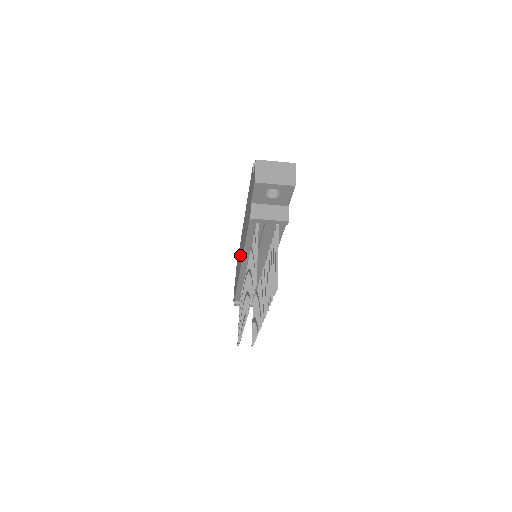
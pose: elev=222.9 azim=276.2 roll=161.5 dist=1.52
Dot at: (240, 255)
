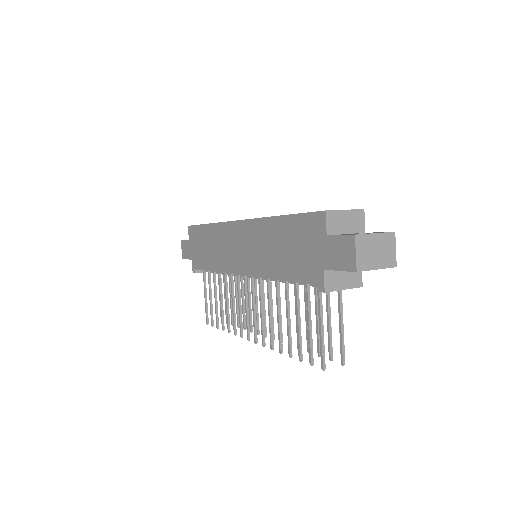
Dot at: (231, 250)
